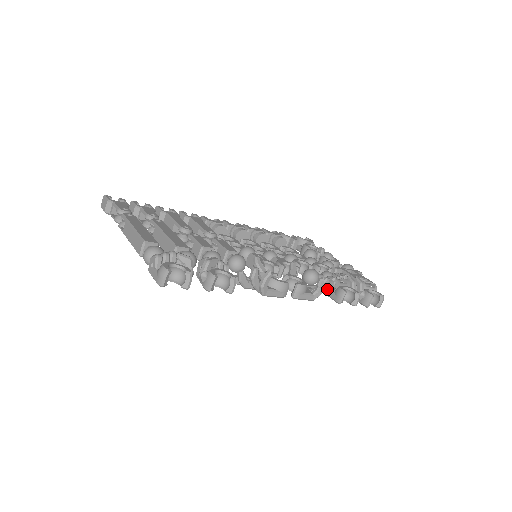
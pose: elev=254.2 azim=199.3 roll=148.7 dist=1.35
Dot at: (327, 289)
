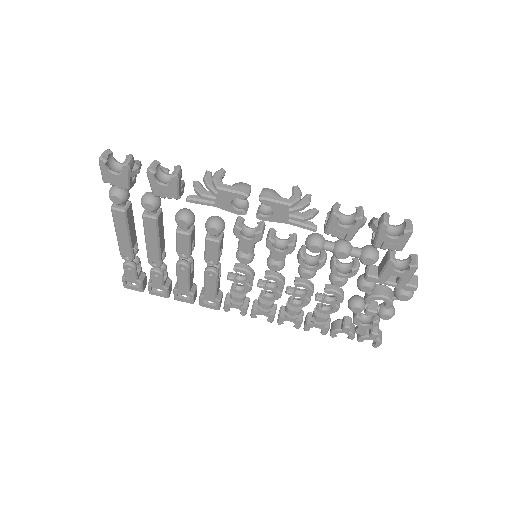
Dot at: (325, 225)
